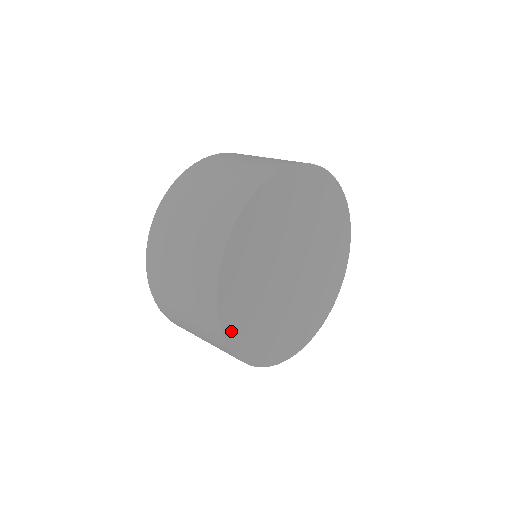
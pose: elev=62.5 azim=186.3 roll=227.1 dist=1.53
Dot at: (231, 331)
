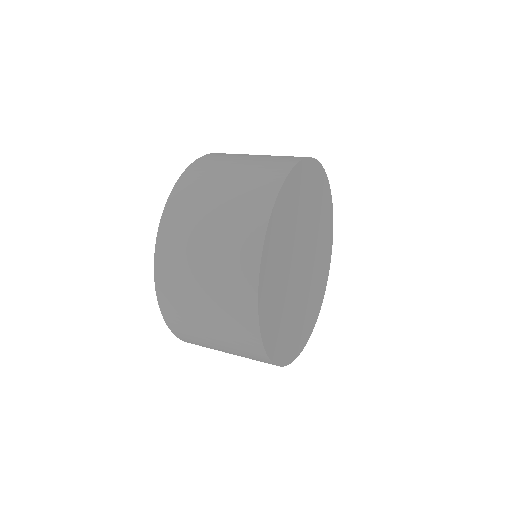
Dot at: (281, 356)
